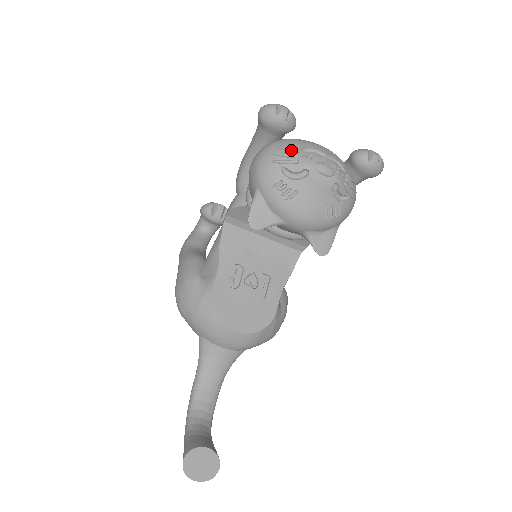
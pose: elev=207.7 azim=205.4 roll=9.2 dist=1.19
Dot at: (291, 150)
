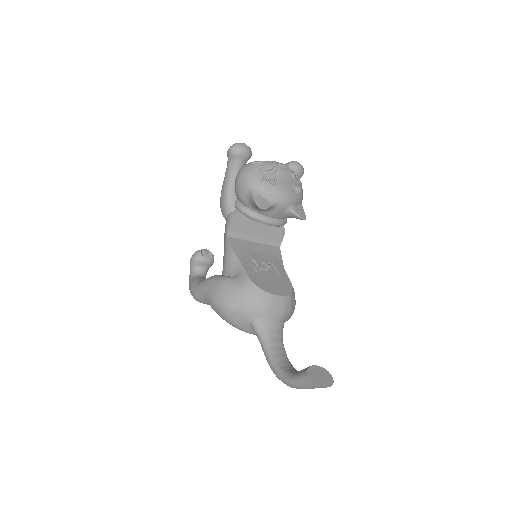
Dot at: (259, 162)
